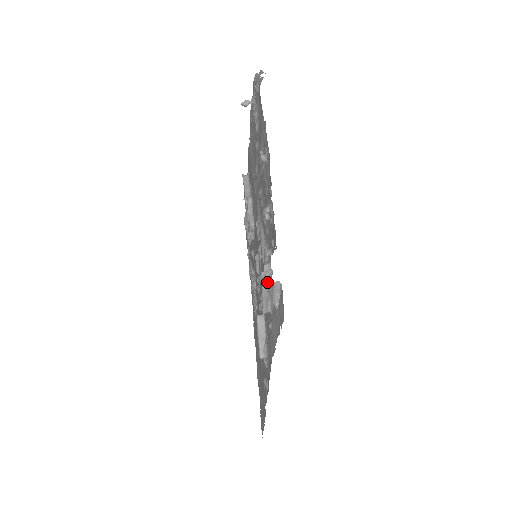
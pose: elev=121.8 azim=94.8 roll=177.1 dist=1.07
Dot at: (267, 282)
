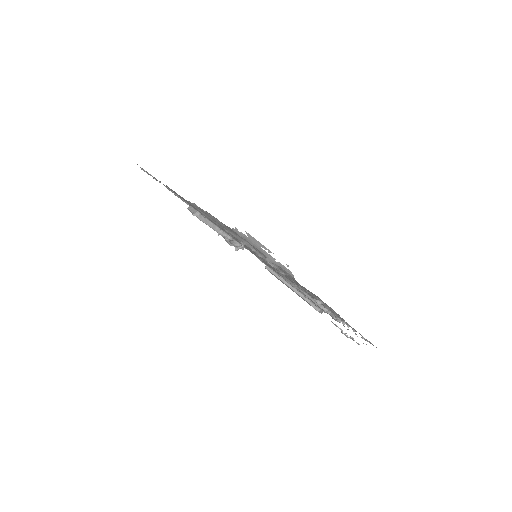
Dot at: occluded
